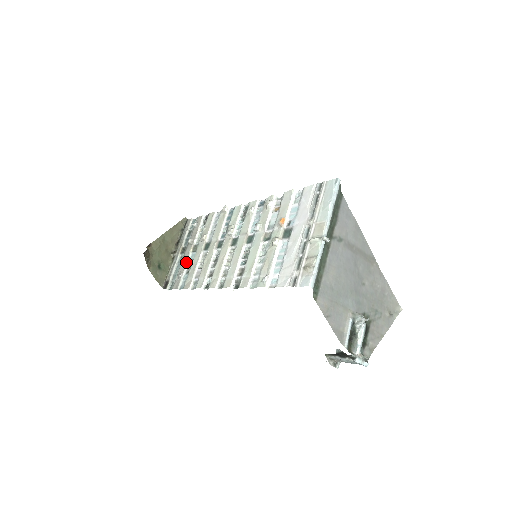
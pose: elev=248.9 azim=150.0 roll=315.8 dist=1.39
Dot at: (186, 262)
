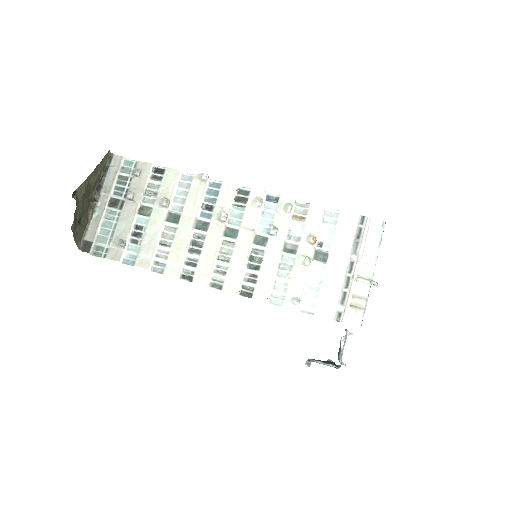
Dot at: (130, 226)
